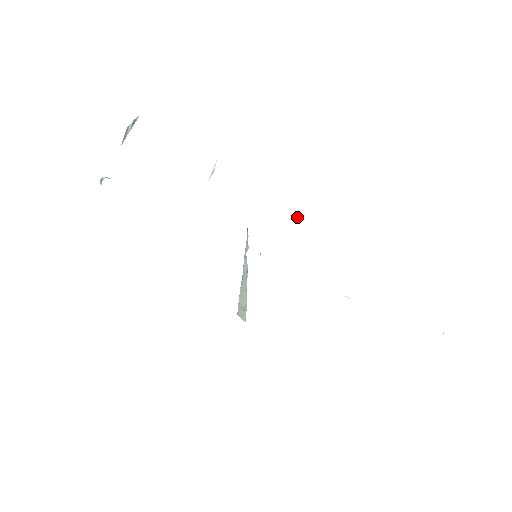
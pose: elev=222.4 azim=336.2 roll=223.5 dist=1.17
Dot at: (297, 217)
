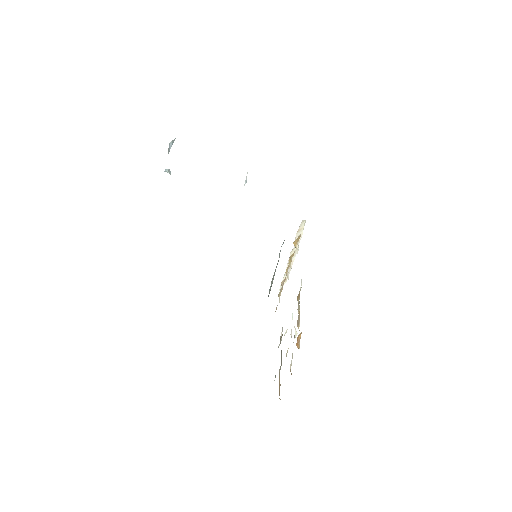
Dot at: occluded
